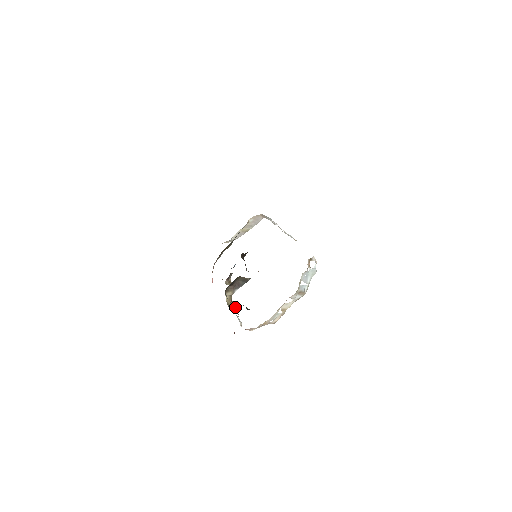
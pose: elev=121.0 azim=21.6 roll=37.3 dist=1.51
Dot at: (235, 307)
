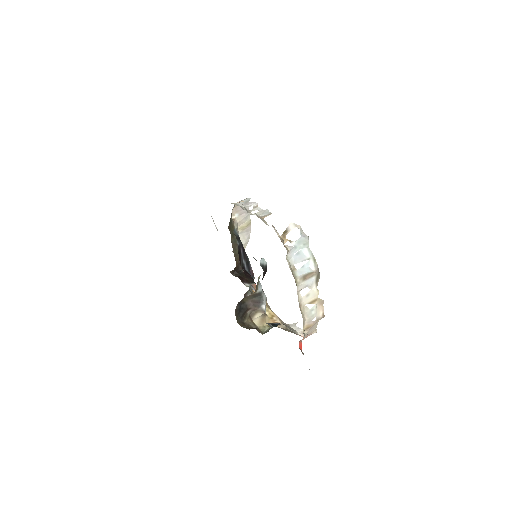
Dot at: occluded
